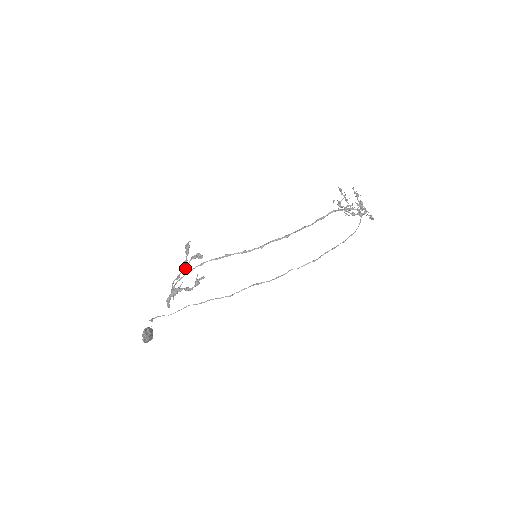
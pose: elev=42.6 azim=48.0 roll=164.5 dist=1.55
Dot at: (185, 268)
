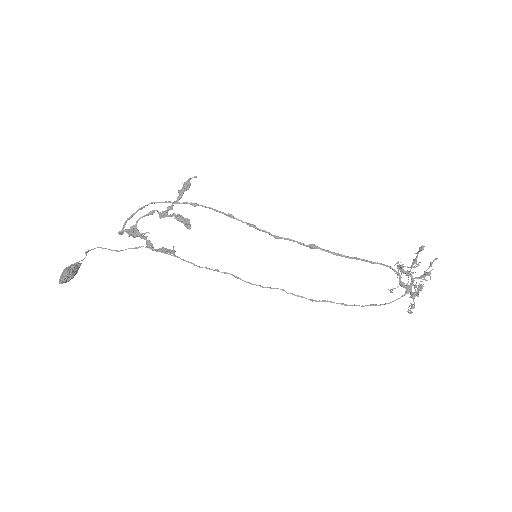
Dot at: (163, 217)
